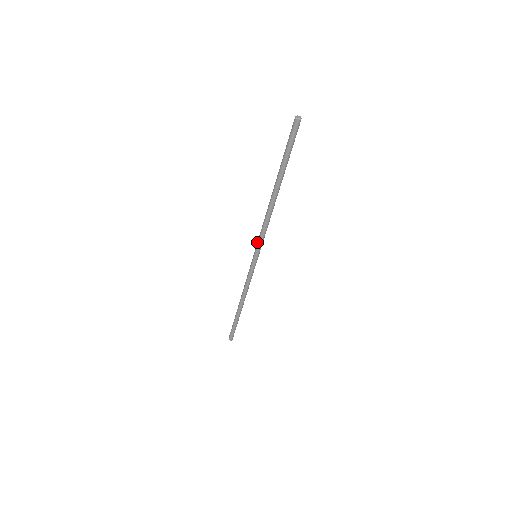
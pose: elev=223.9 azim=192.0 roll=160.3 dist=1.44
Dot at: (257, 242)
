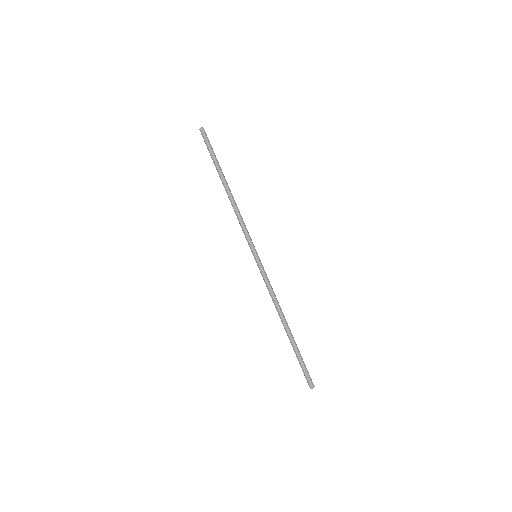
Dot at: (247, 240)
